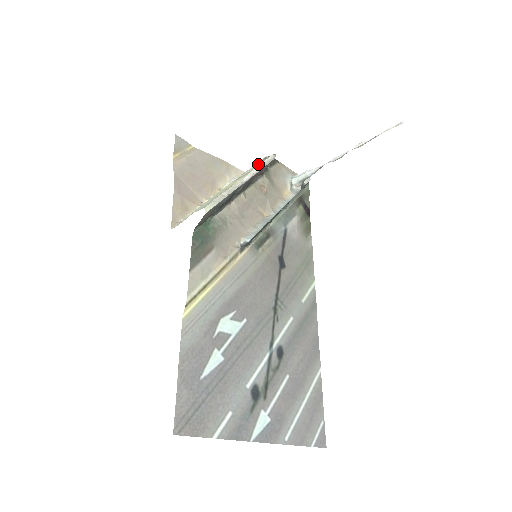
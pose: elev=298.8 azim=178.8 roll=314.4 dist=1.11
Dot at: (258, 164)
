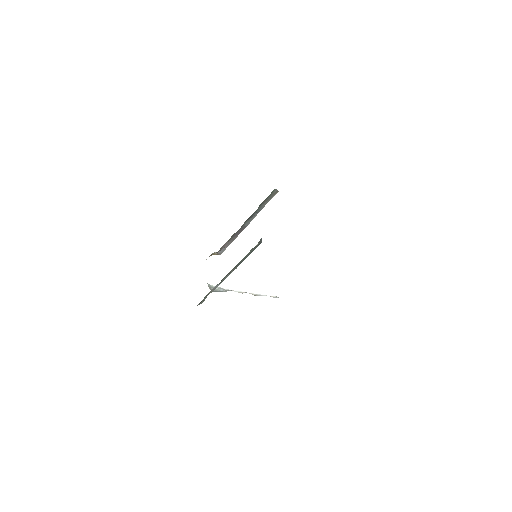
Dot at: occluded
